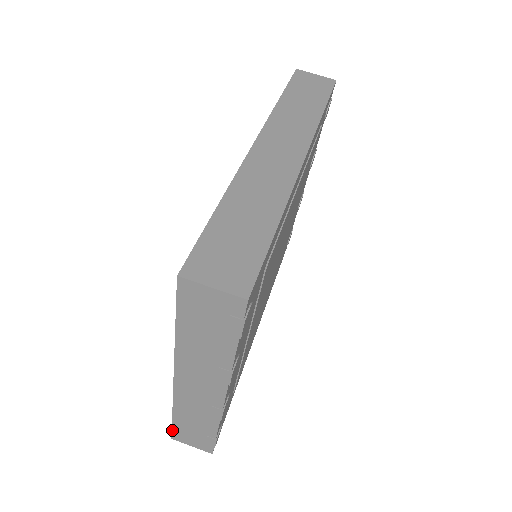
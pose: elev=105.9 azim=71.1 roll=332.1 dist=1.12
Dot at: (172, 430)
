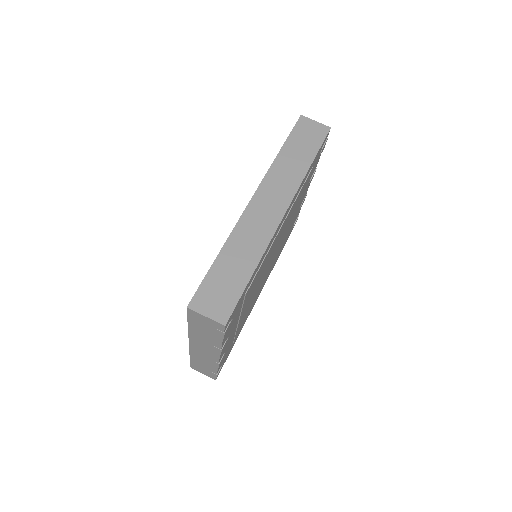
Dot at: (190, 364)
